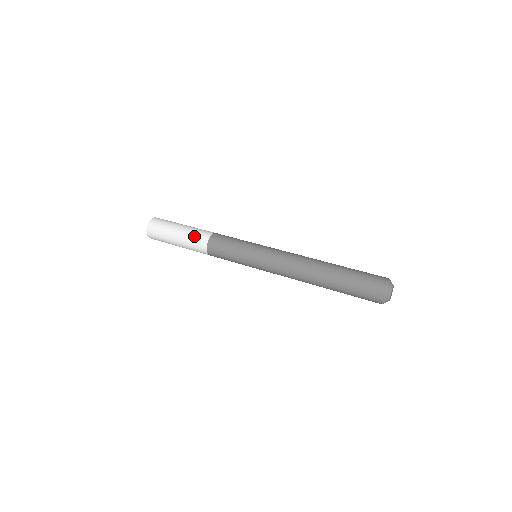
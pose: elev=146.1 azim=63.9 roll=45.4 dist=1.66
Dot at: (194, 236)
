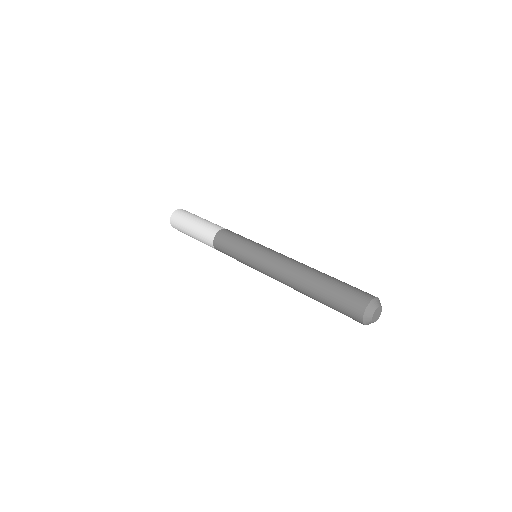
Dot at: (208, 226)
